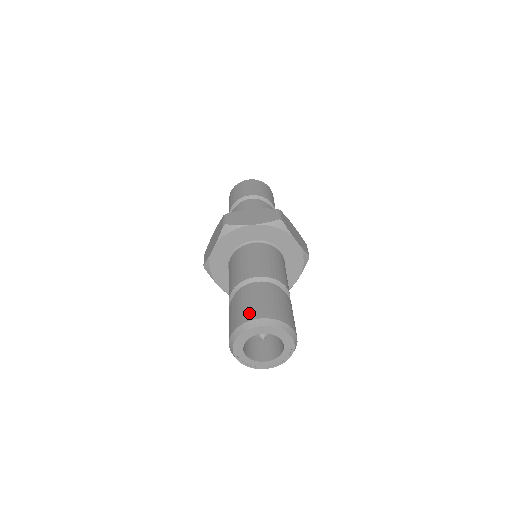
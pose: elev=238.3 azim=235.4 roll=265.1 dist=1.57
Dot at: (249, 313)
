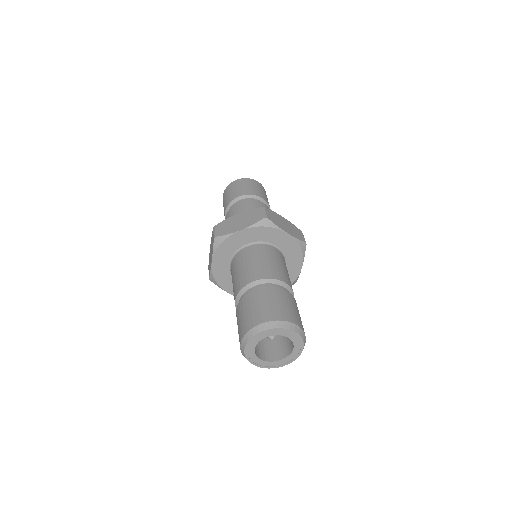
Dot at: (251, 320)
